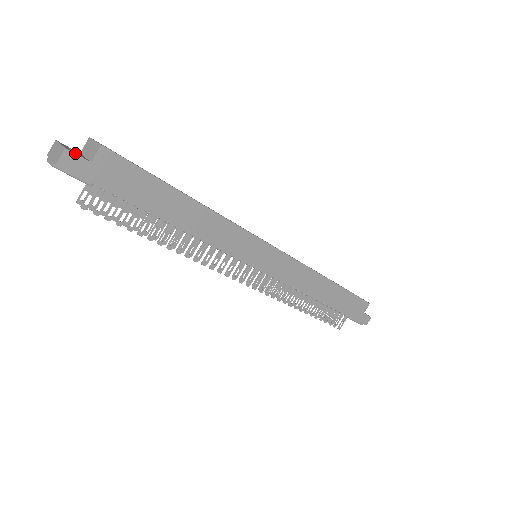
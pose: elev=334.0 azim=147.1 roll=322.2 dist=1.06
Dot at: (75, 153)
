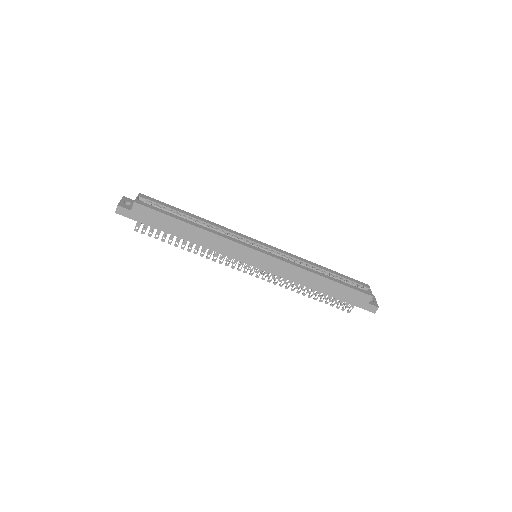
Dot at: (123, 207)
